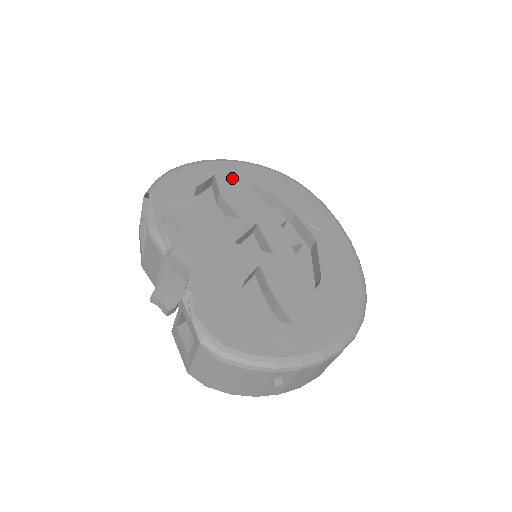
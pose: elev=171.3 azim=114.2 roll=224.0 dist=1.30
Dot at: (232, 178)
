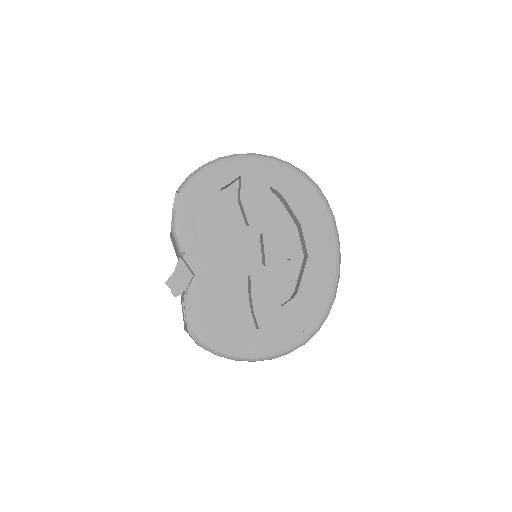
Dot at: (256, 180)
